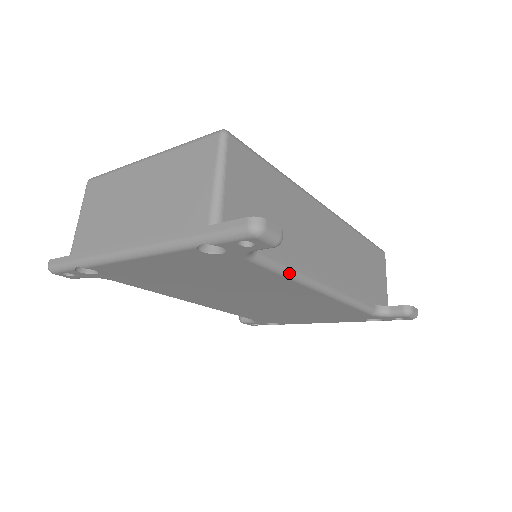
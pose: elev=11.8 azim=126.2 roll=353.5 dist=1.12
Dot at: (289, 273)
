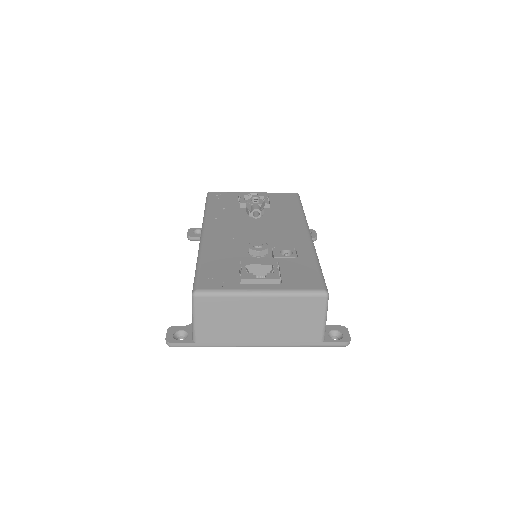
Dot at: occluded
